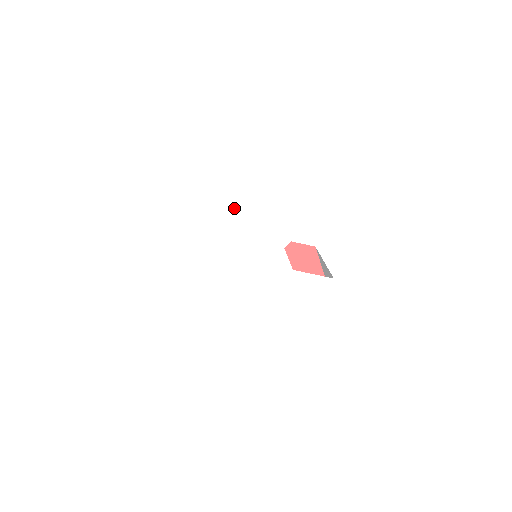
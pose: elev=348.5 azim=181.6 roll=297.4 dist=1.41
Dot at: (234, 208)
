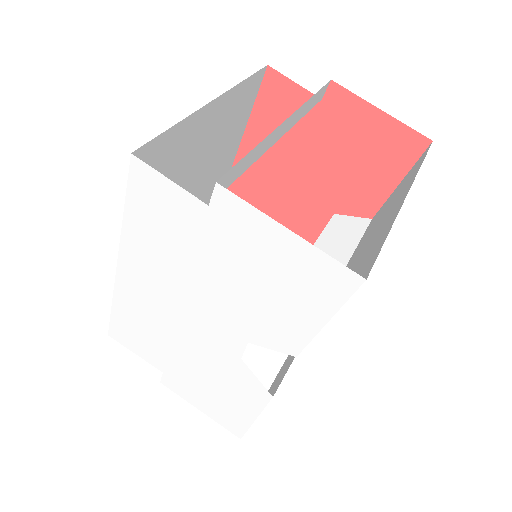
Dot at: (225, 272)
